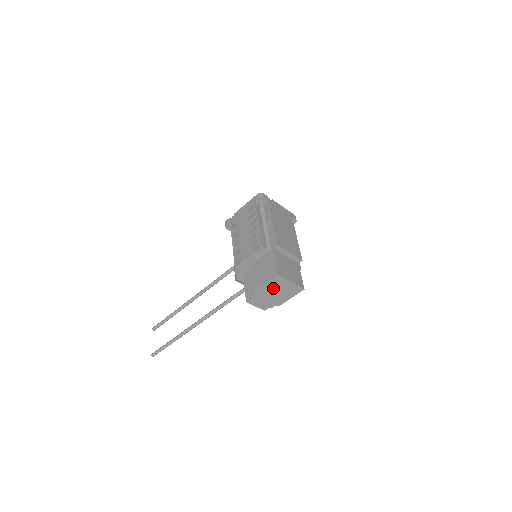
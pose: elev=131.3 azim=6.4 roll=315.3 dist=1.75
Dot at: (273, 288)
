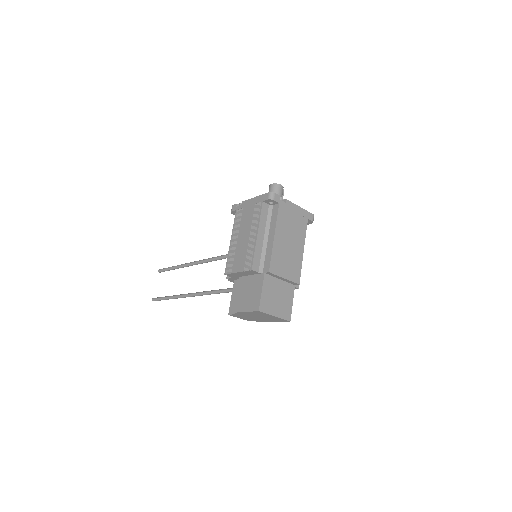
Dot at: (255, 315)
